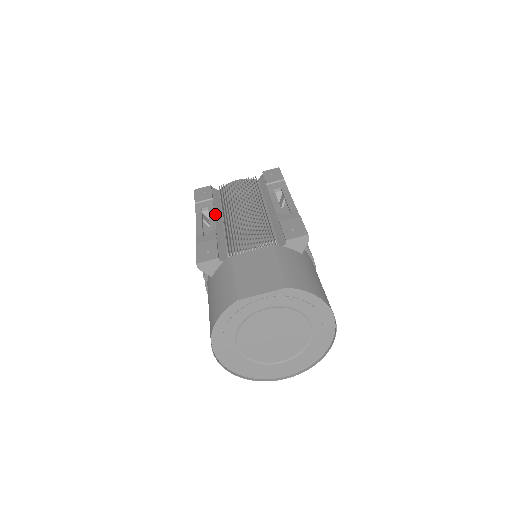
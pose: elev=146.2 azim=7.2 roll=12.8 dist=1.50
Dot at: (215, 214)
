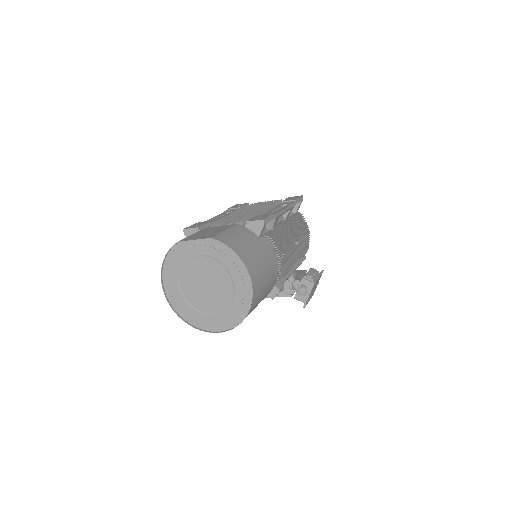
Dot at: occluded
